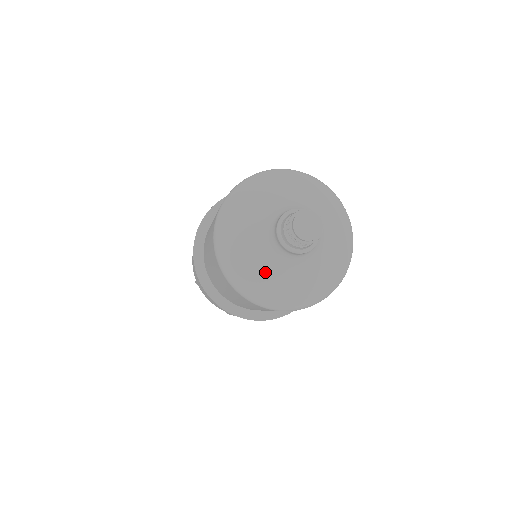
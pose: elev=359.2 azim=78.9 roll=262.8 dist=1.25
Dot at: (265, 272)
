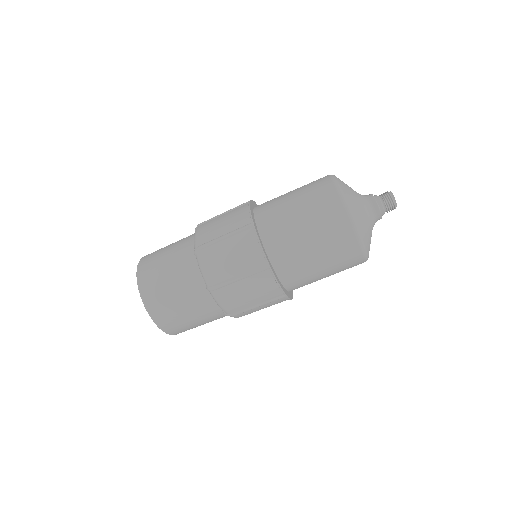
Dot at: (362, 212)
